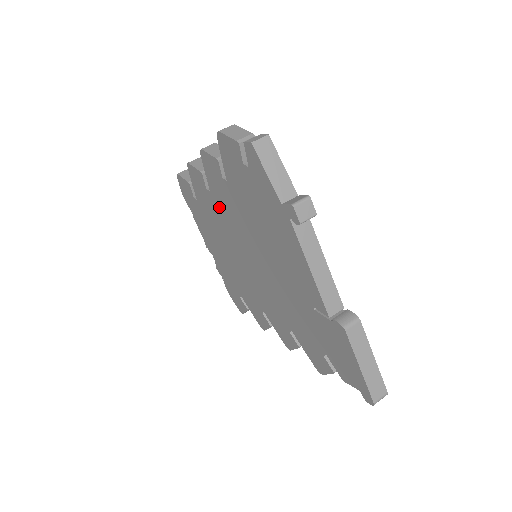
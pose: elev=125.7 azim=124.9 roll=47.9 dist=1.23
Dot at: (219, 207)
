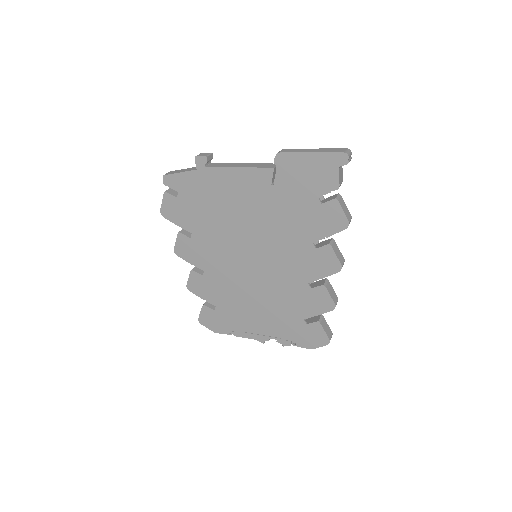
Dot at: (215, 268)
